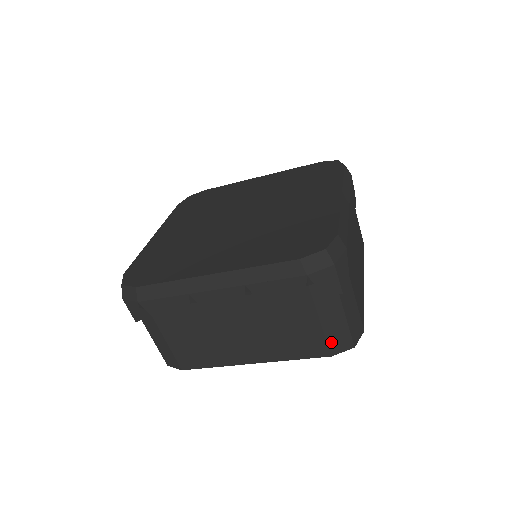
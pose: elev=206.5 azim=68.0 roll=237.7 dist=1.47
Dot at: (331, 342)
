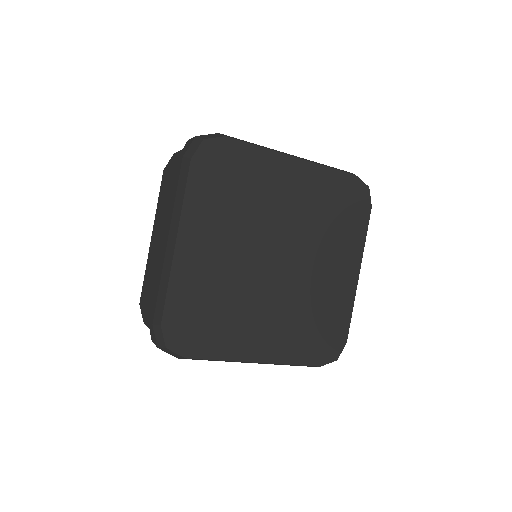
Dot at: occluded
